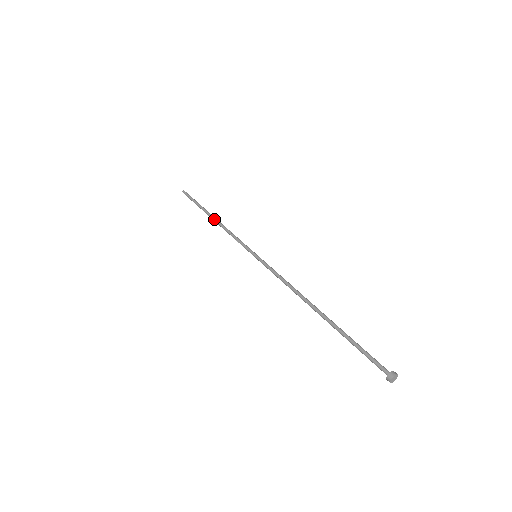
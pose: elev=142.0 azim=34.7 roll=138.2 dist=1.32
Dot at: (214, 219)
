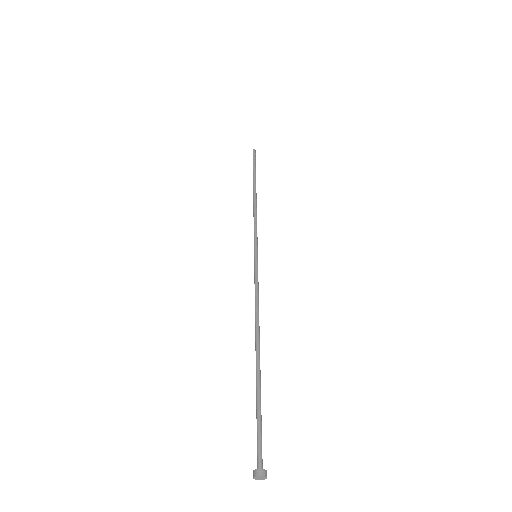
Dot at: (255, 194)
